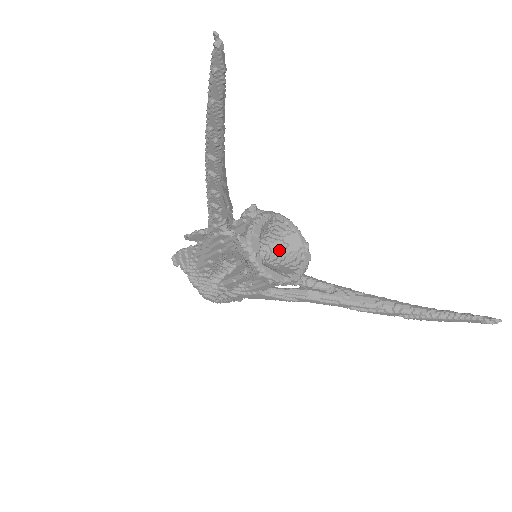
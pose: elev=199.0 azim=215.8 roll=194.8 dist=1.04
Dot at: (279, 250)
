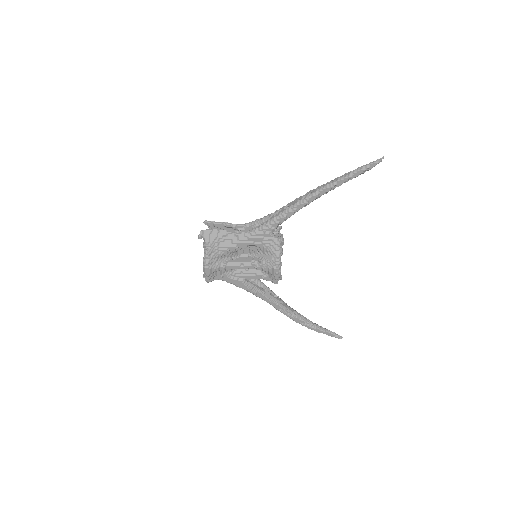
Dot at: occluded
